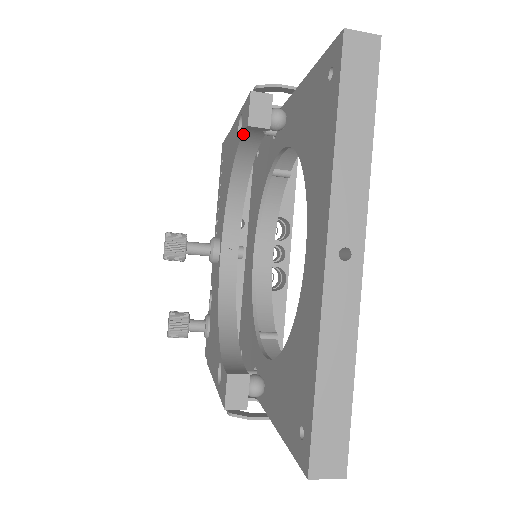
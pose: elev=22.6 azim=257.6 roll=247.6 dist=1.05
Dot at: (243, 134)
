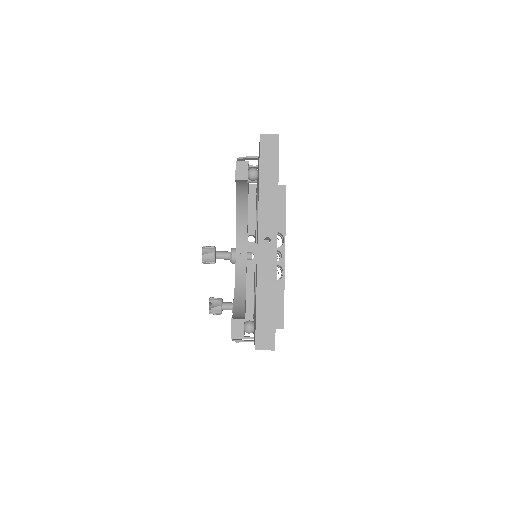
Dot at: (236, 184)
